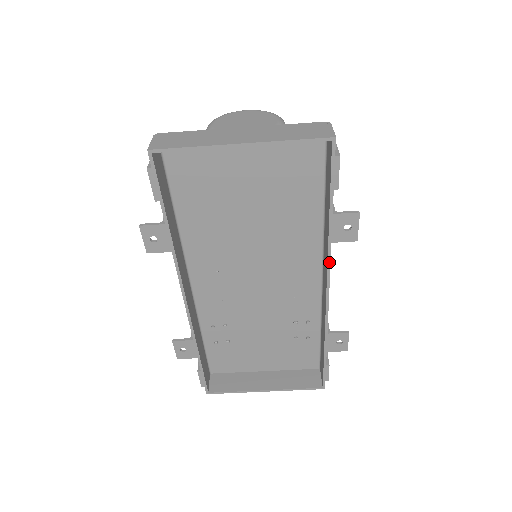
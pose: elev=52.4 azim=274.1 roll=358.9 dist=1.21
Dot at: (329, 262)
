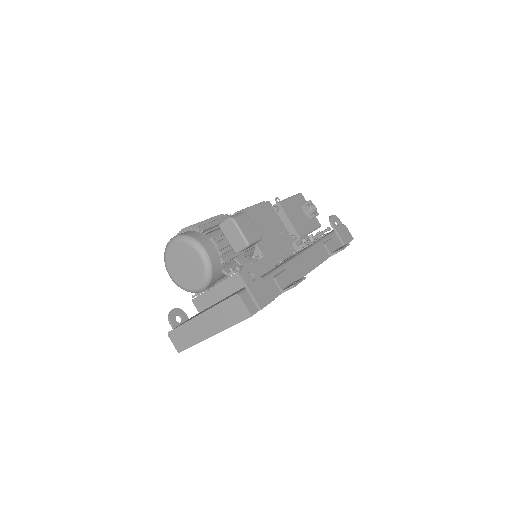
Dot at: occluded
